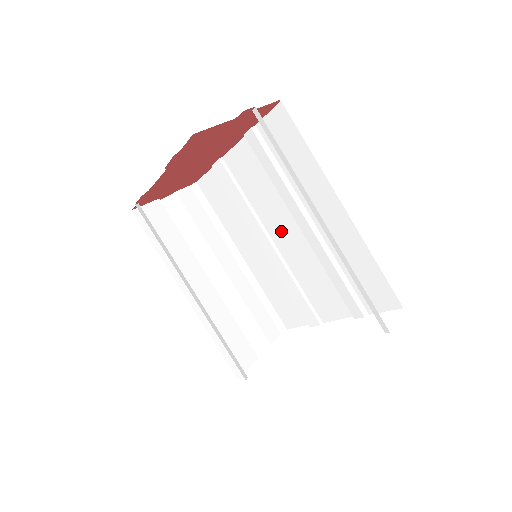
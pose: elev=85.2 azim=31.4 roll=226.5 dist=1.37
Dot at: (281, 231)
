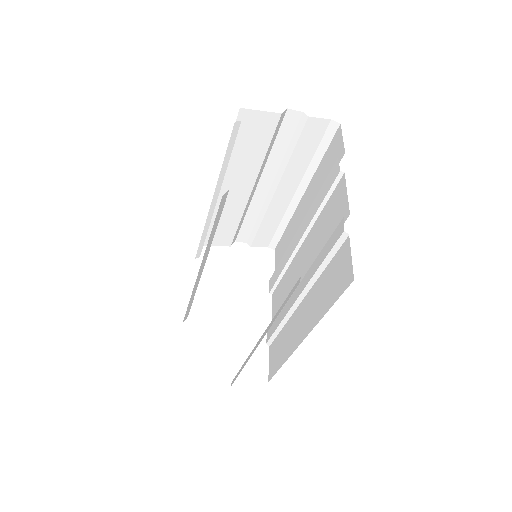
Dot at: (305, 256)
